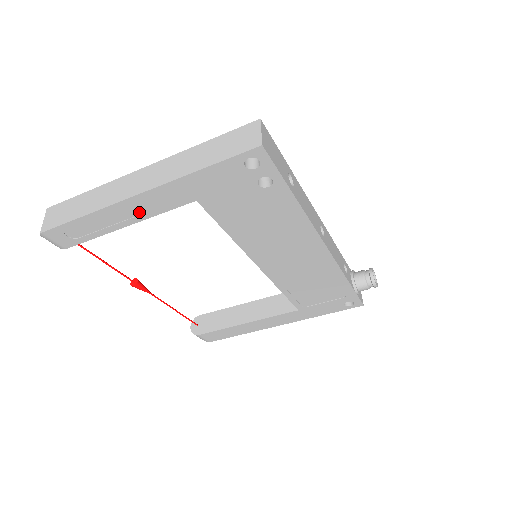
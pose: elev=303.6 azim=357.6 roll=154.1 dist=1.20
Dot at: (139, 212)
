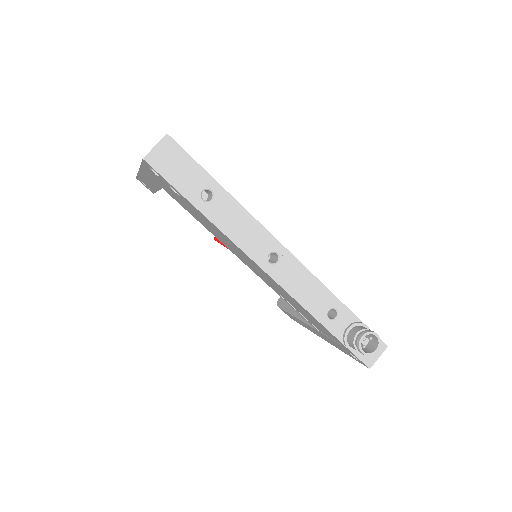
Dot at: occluded
